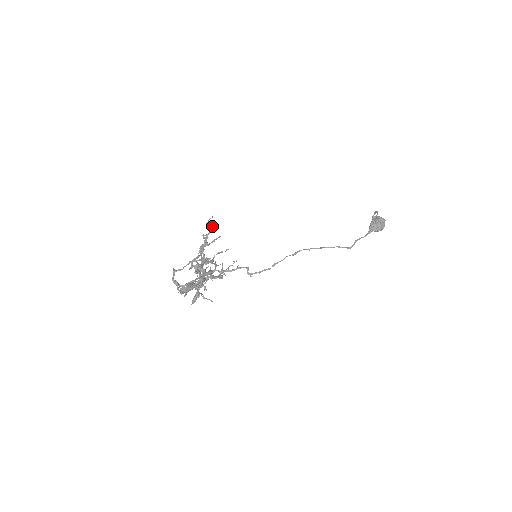
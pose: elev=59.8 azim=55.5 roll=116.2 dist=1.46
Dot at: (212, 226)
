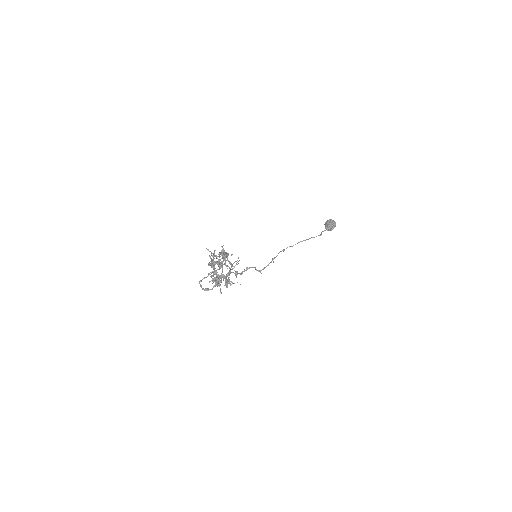
Dot at: occluded
